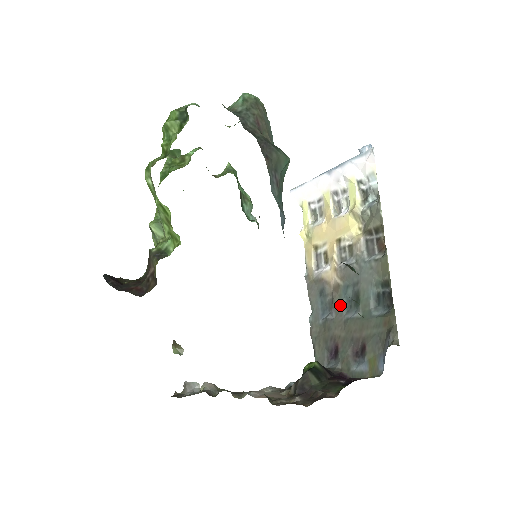
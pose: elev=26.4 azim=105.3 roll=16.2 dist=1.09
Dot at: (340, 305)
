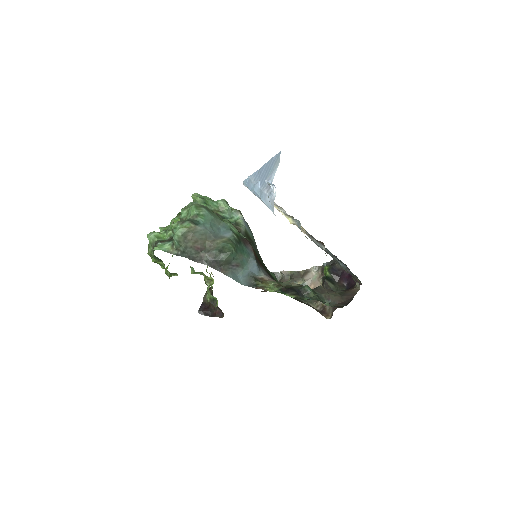
Dot at: occluded
